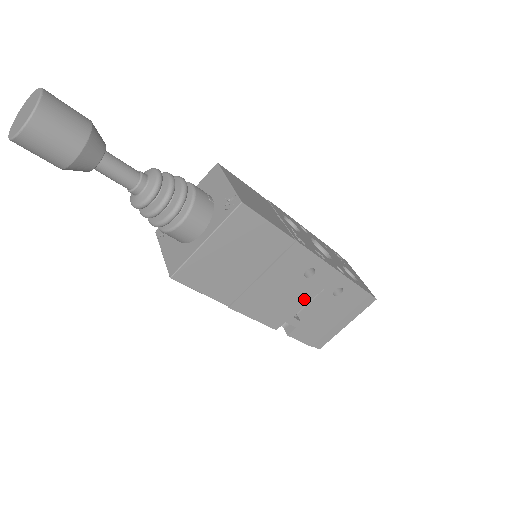
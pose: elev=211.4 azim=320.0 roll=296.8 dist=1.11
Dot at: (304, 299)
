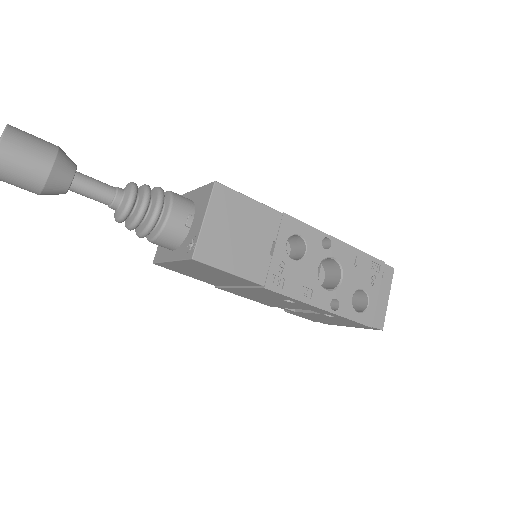
Dot at: (292, 306)
